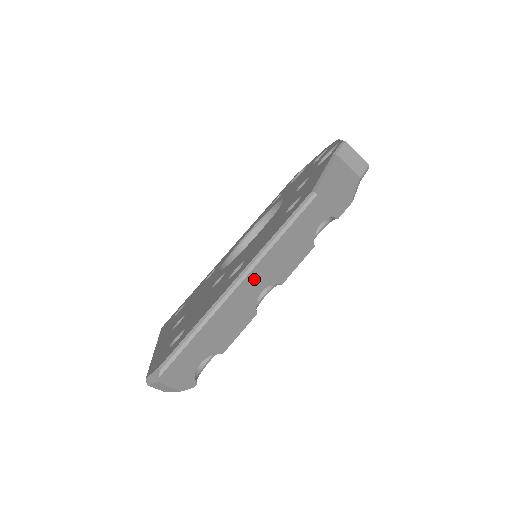
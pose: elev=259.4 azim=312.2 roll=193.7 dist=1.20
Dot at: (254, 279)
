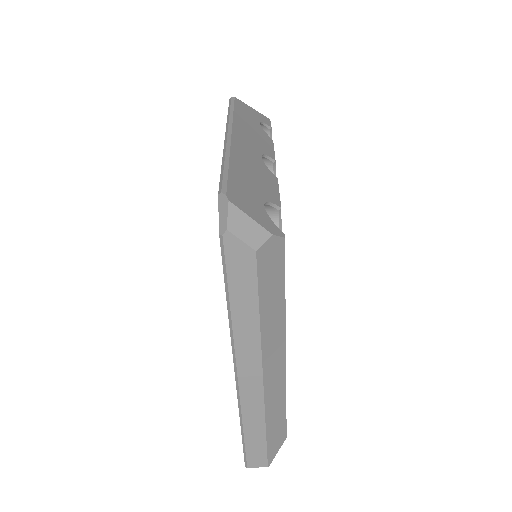
Dot at: (242, 139)
